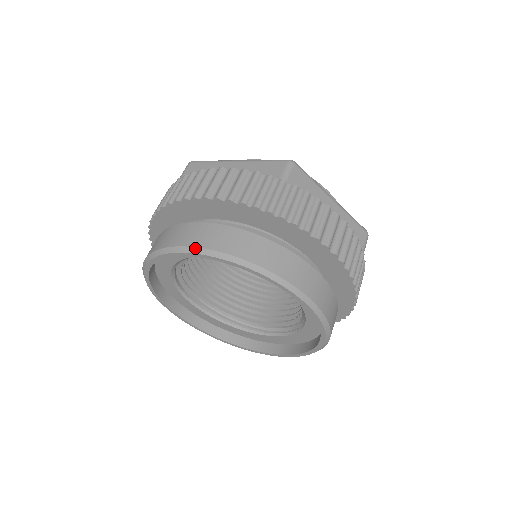
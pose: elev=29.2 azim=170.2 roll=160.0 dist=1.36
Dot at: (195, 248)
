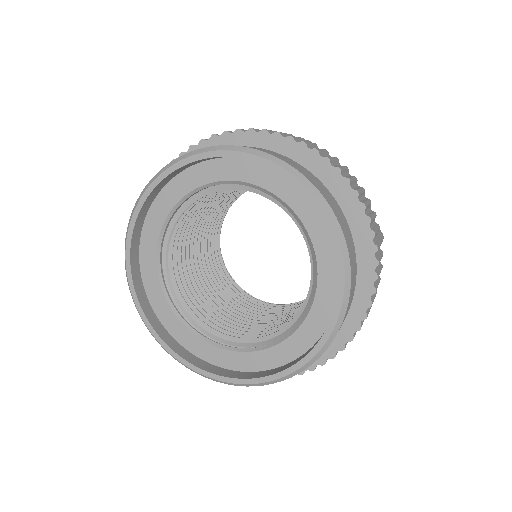
Dot at: (325, 199)
